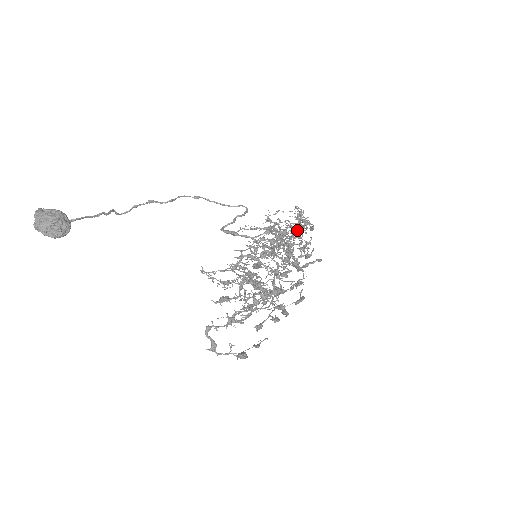
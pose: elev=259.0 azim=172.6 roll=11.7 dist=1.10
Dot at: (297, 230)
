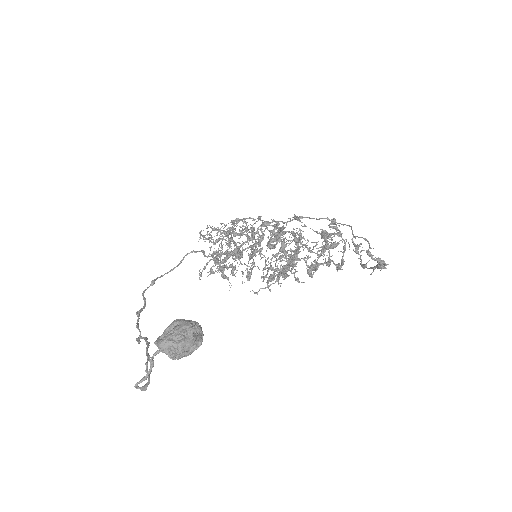
Dot at: (245, 222)
